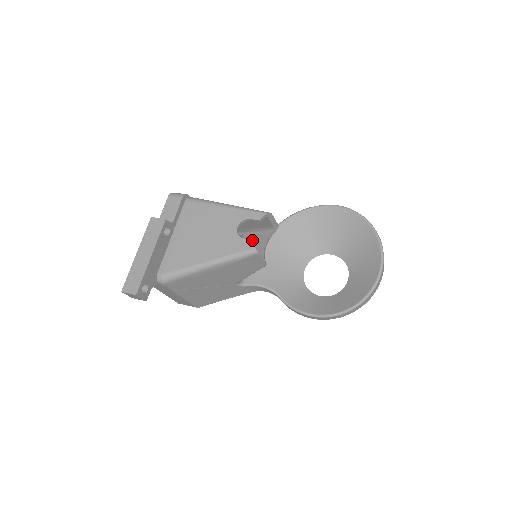
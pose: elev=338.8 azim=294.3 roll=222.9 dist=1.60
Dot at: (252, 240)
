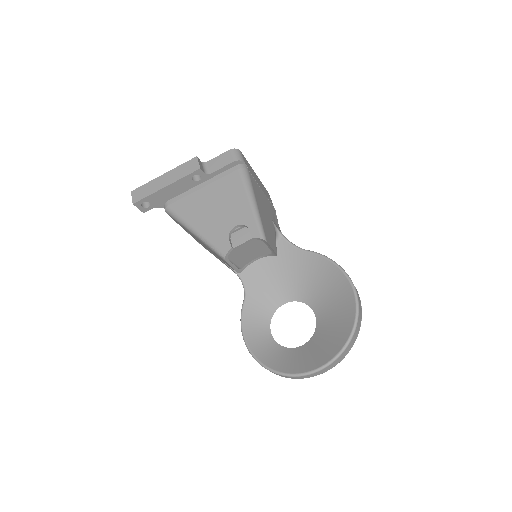
Dot at: (231, 247)
